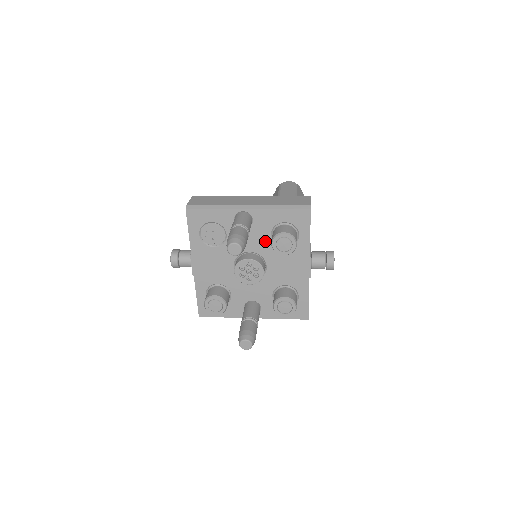
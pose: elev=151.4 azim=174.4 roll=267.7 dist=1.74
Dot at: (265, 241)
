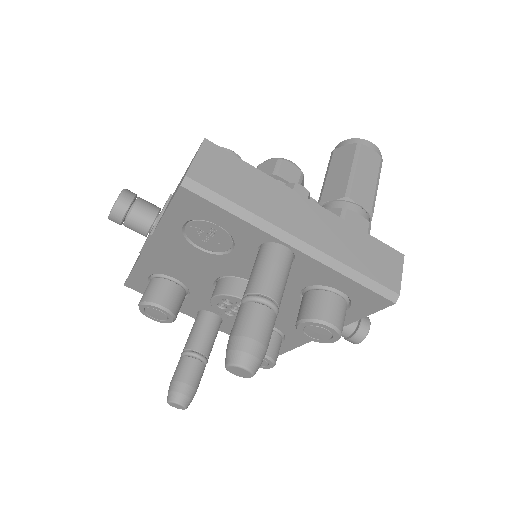
Dot at: (289, 287)
